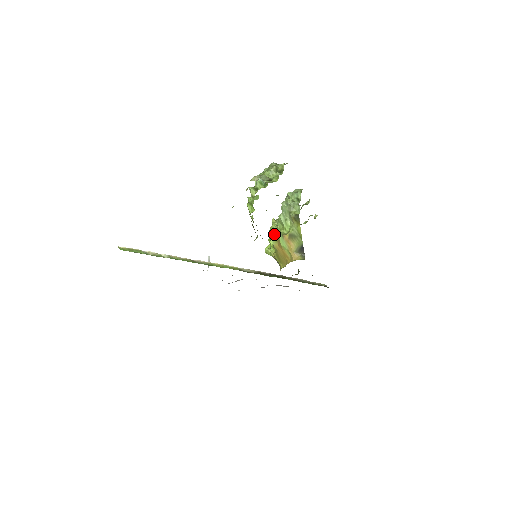
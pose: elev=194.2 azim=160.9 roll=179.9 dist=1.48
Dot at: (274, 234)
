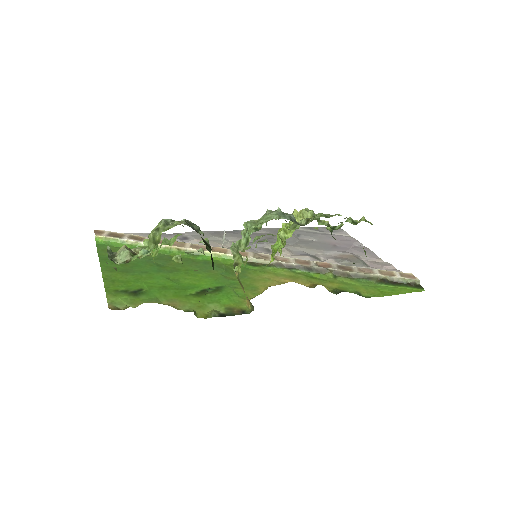
Dot at: occluded
